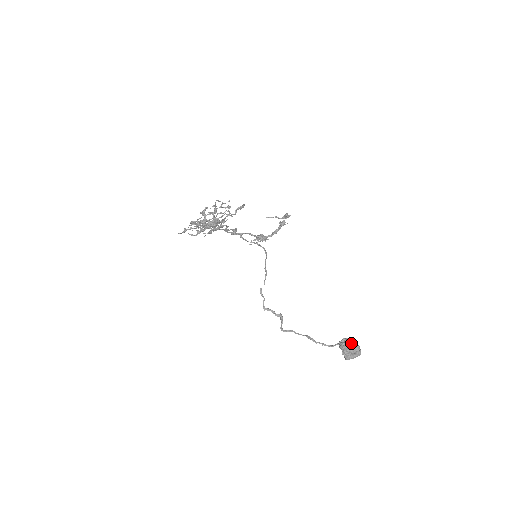
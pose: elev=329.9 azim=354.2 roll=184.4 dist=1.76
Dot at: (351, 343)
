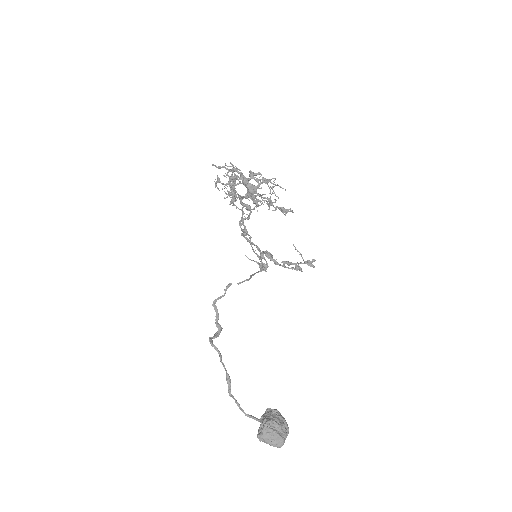
Dot at: (284, 421)
